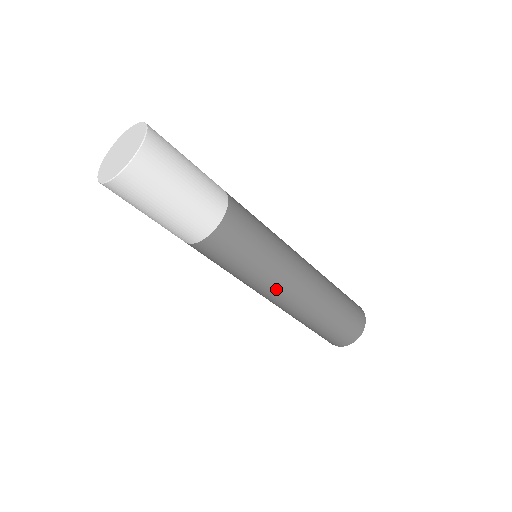
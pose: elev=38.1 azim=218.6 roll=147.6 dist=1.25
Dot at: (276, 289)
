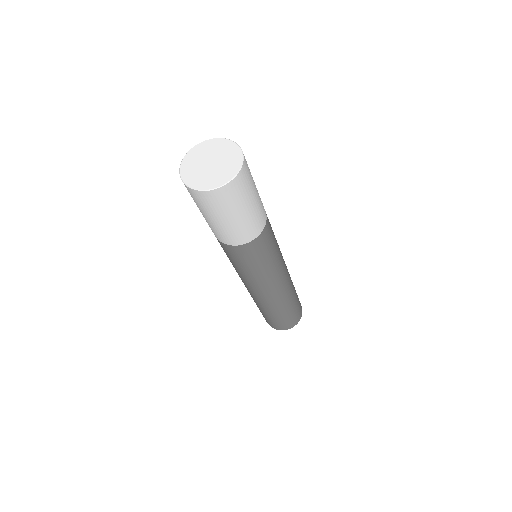
Dot at: (256, 287)
